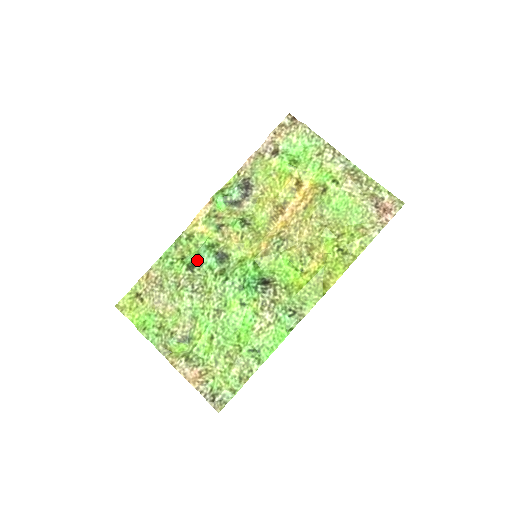
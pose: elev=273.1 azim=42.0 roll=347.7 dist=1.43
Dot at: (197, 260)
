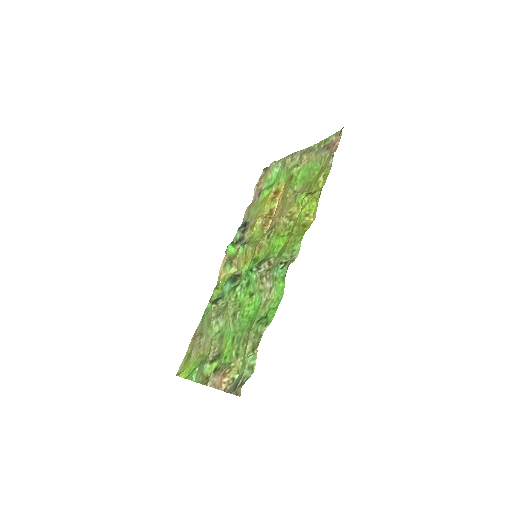
Dot at: (220, 295)
